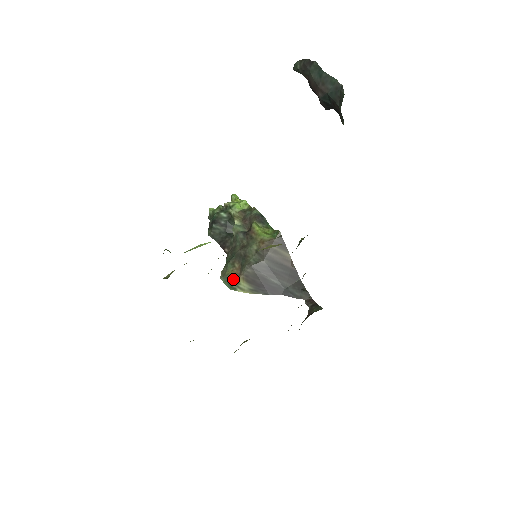
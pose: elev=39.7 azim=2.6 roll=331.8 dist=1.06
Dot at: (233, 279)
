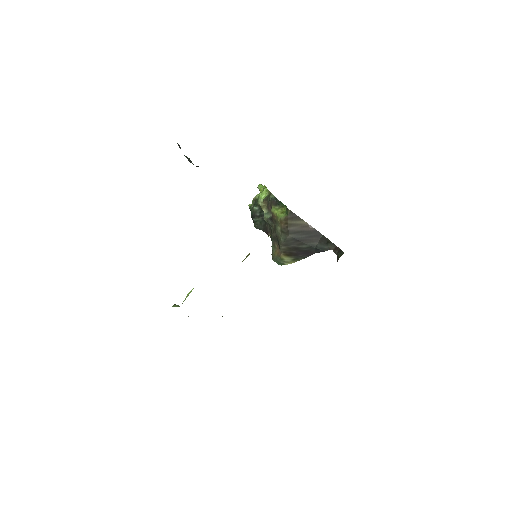
Dot at: (278, 258)
